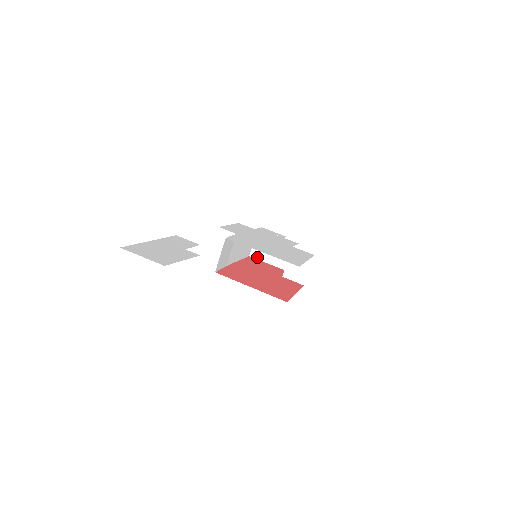
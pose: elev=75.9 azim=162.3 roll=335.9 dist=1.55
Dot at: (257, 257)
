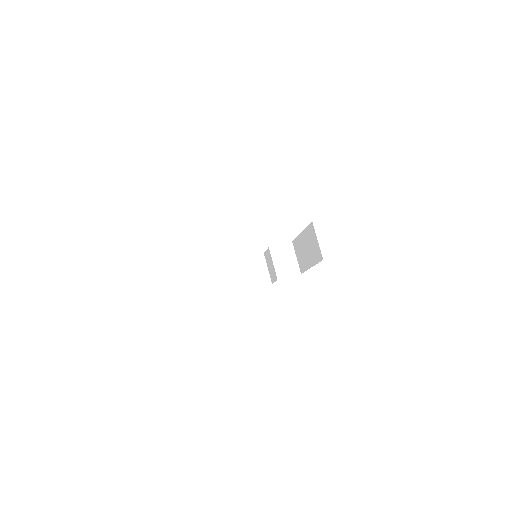
Dot at: (234, 291)
